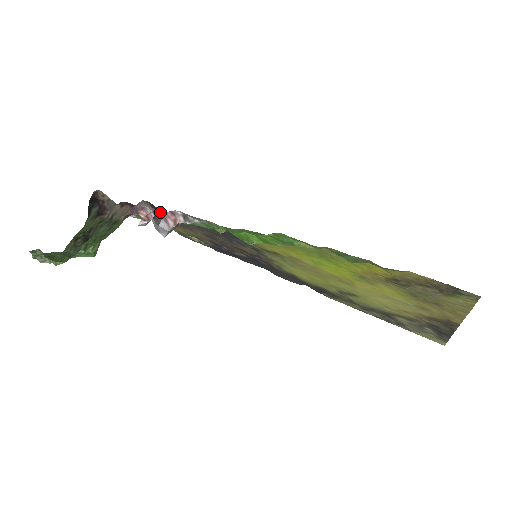
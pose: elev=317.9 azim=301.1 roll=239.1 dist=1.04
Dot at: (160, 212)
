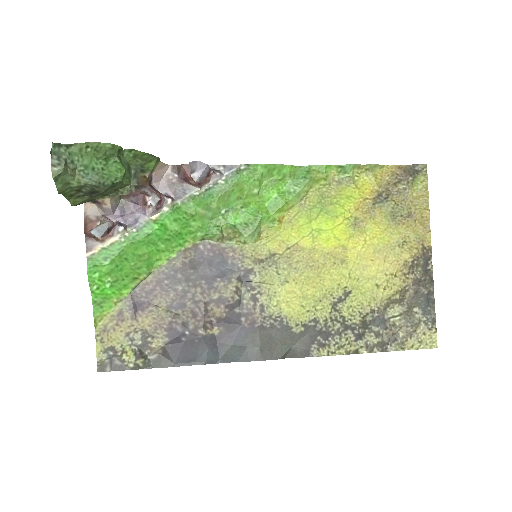
Dot at: occluded
